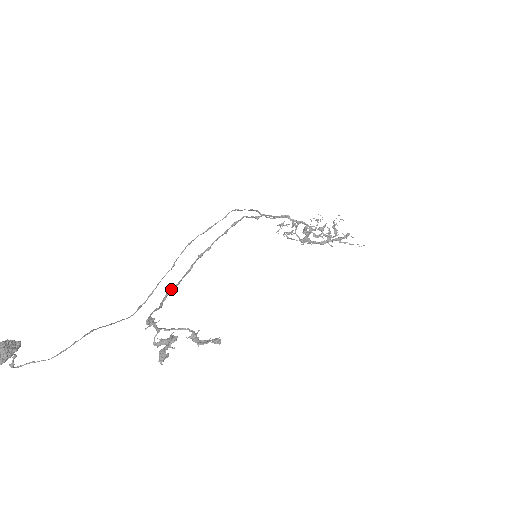
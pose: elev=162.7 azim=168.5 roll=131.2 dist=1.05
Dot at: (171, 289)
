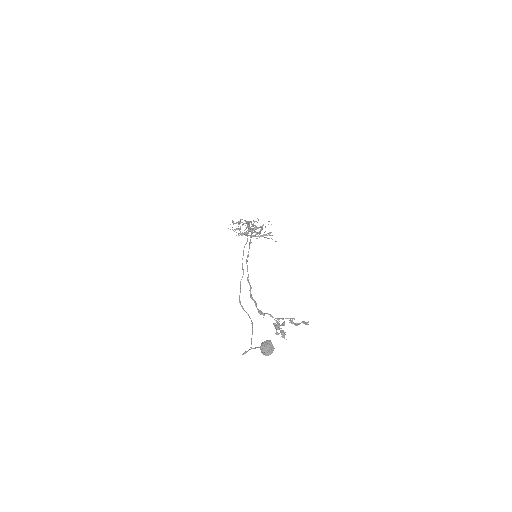
Dot at: (251, 288)
